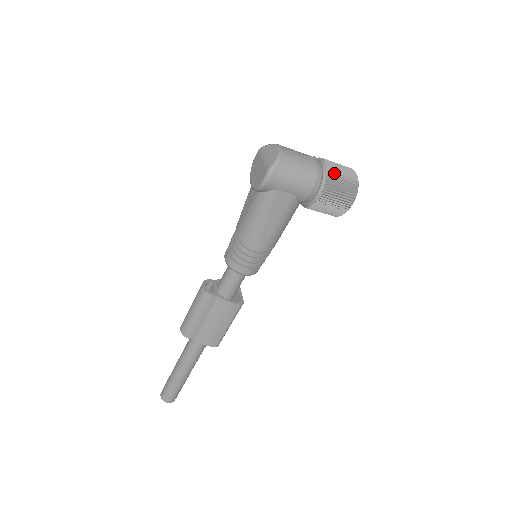
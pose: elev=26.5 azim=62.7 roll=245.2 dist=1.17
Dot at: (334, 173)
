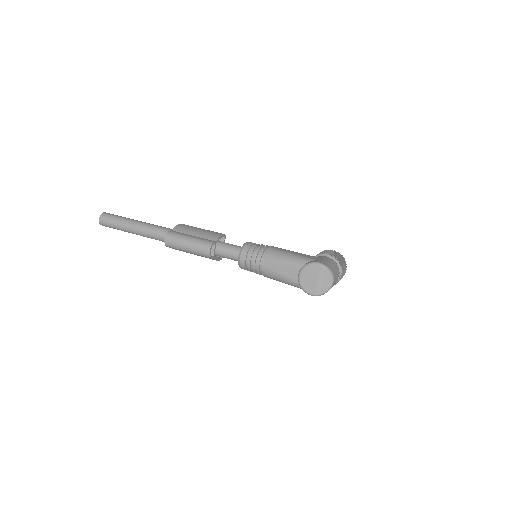
Dot at: occluded
